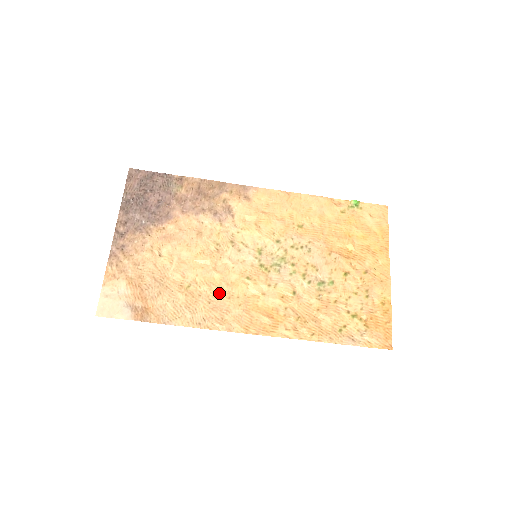
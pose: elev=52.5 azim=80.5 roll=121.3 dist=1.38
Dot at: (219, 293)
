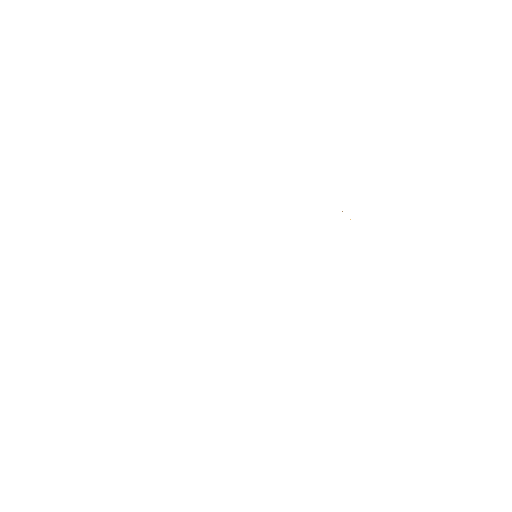
Dot at: occluded
